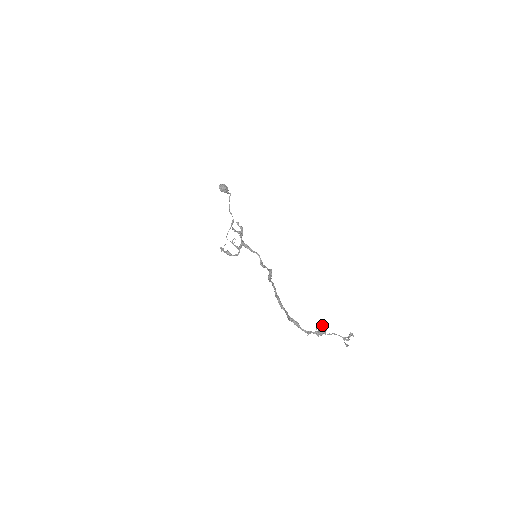
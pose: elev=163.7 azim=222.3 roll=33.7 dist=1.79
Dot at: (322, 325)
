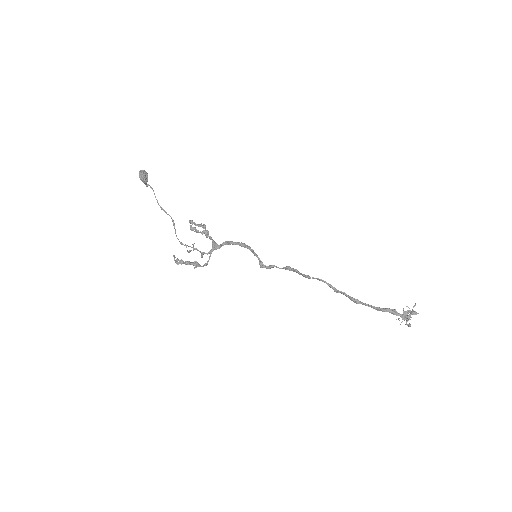
Dot at: (414, 305)
